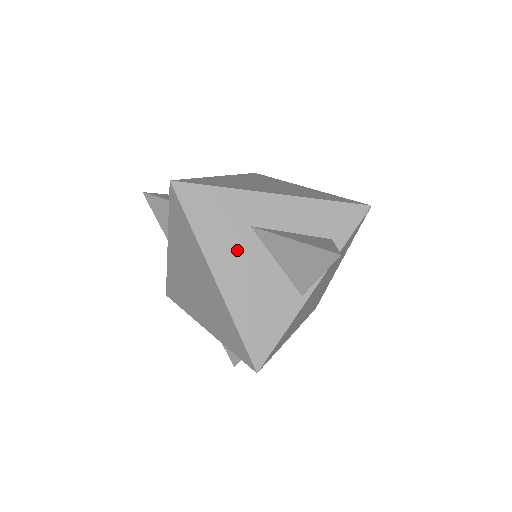
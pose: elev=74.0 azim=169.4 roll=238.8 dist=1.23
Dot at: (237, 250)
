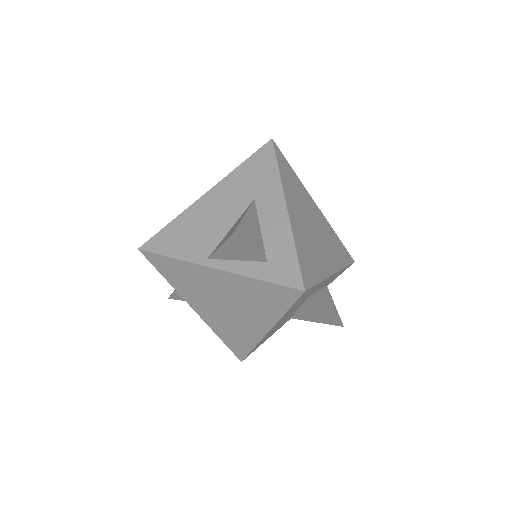
Dot at: (291, 312)
